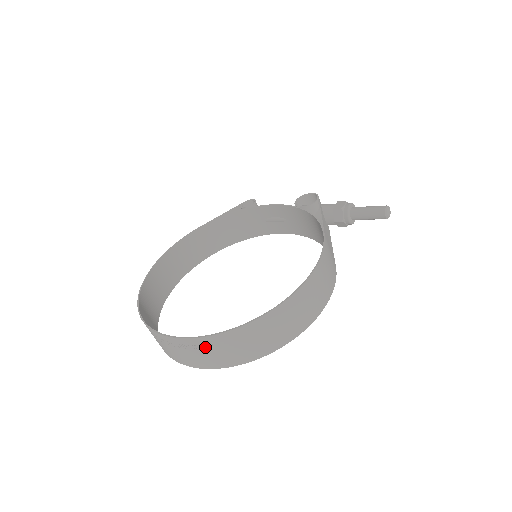
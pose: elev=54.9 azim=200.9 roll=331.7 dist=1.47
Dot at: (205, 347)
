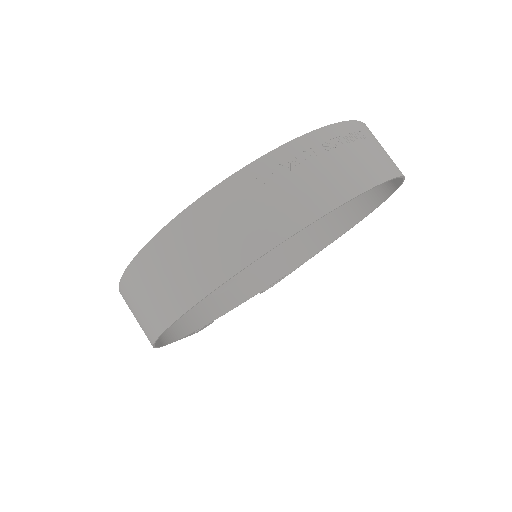
Dot at: (356, 139)
